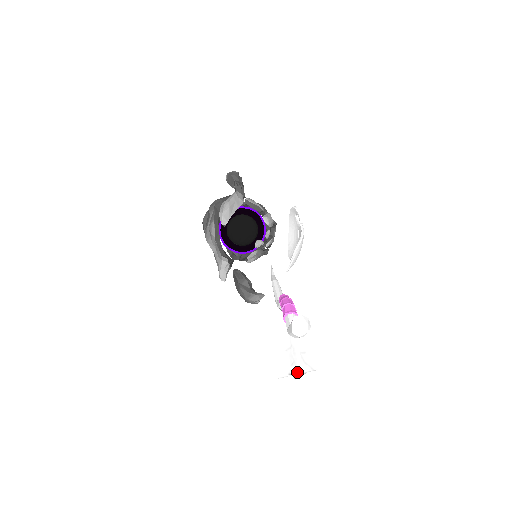
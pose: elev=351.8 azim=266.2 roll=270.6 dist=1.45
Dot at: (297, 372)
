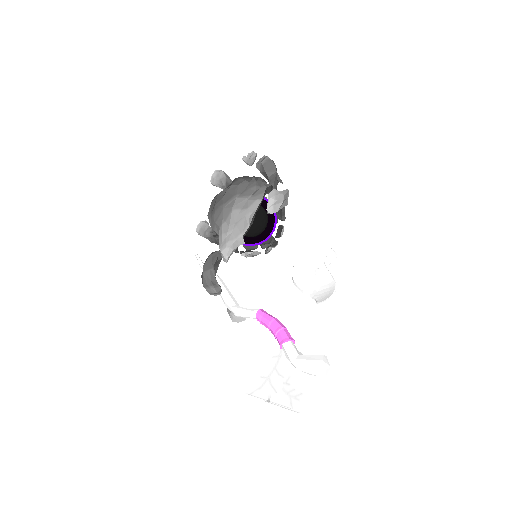
Dot at: (287, 403)
